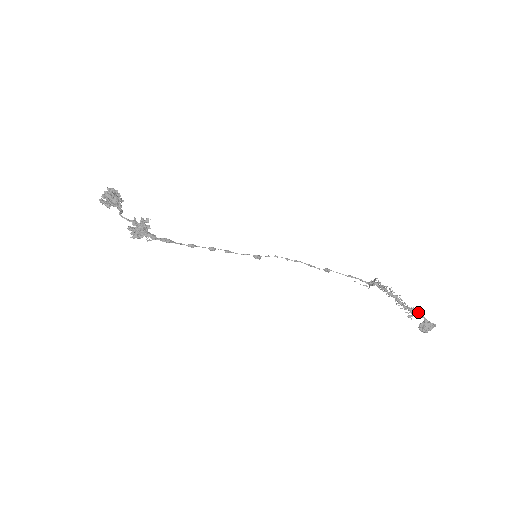
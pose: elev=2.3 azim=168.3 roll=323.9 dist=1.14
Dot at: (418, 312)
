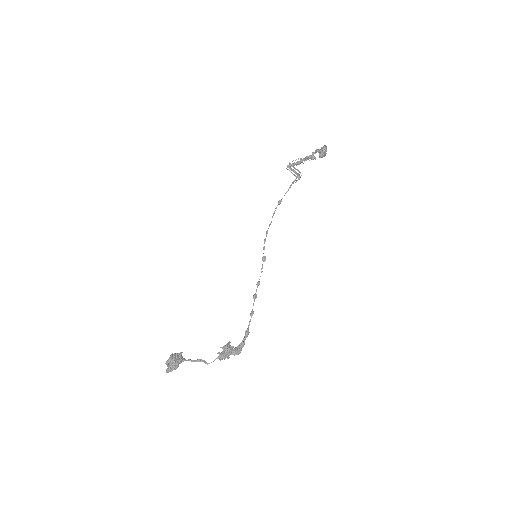
Dot at: (318, 152)
